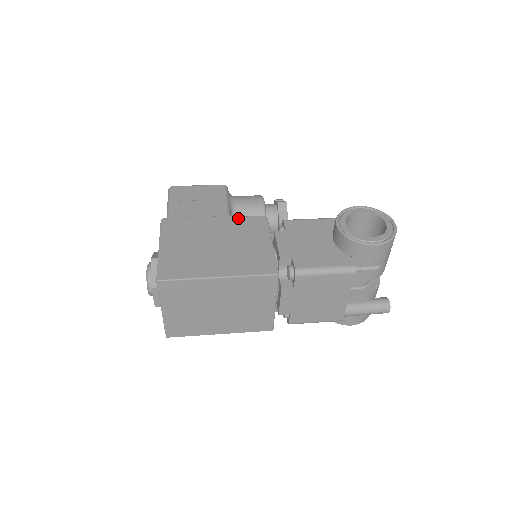
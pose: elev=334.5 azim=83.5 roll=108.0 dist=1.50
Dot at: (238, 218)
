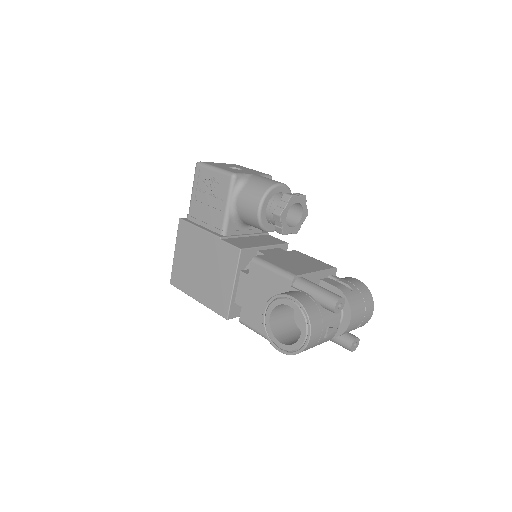
Dot at: (221, 243)
